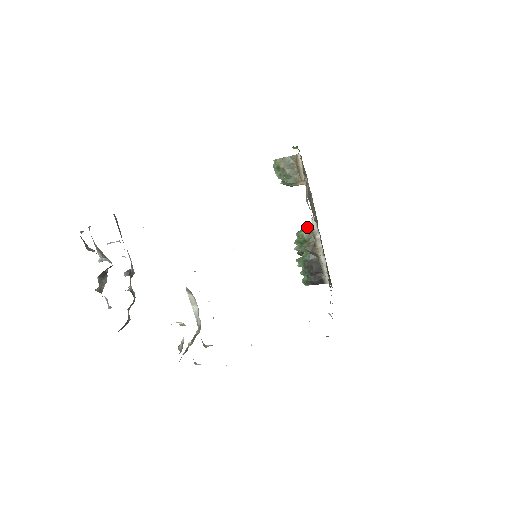
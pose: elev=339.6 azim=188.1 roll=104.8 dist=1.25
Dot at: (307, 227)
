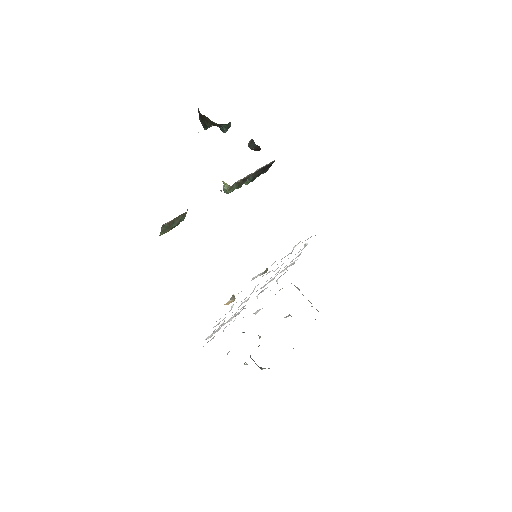
Dot at: (224, 188)
